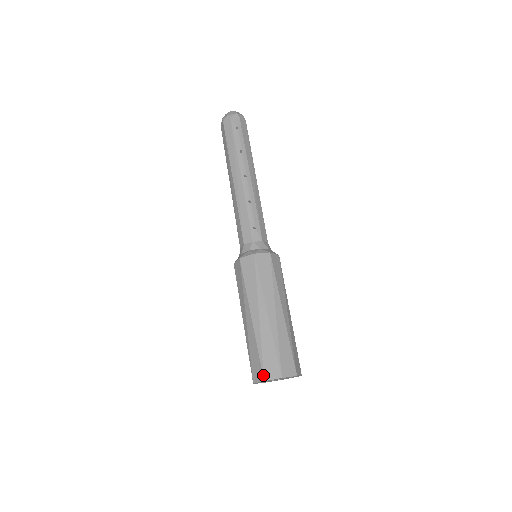
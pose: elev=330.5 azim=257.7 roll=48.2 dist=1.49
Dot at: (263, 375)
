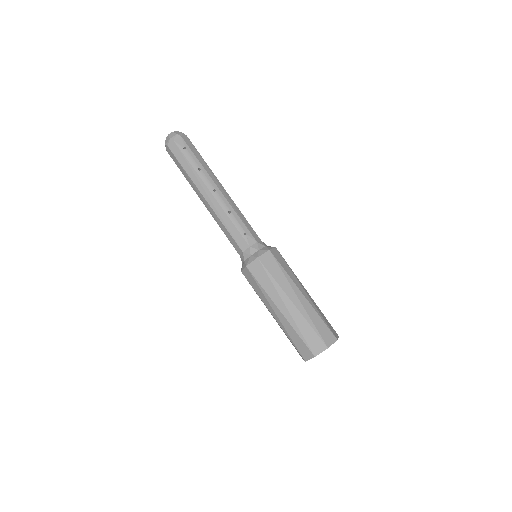
Dot at: (312, 353)
